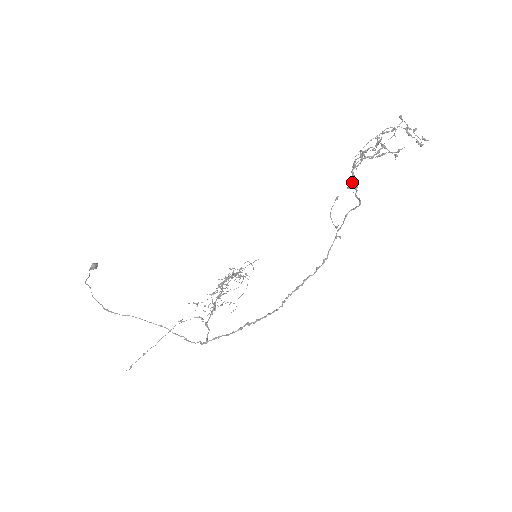
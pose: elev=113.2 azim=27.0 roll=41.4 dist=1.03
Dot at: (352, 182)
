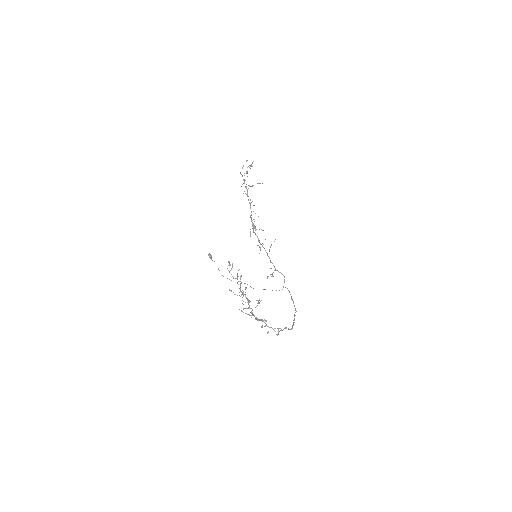
Dot at: (262, 321)
